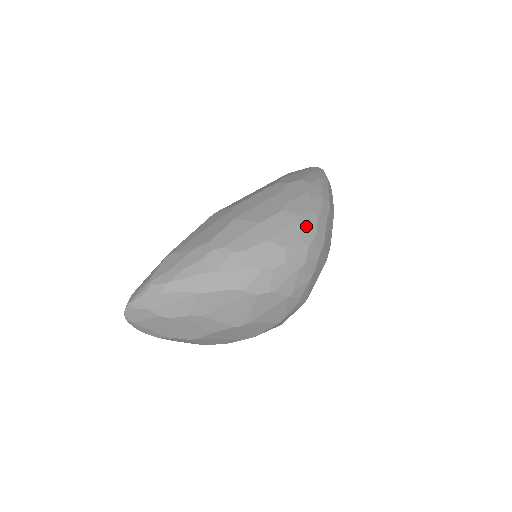
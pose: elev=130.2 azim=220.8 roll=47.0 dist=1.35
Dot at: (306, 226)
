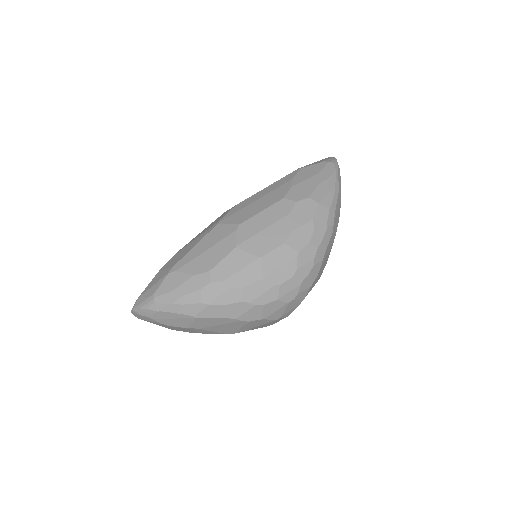
Dot at: (303, 262)
